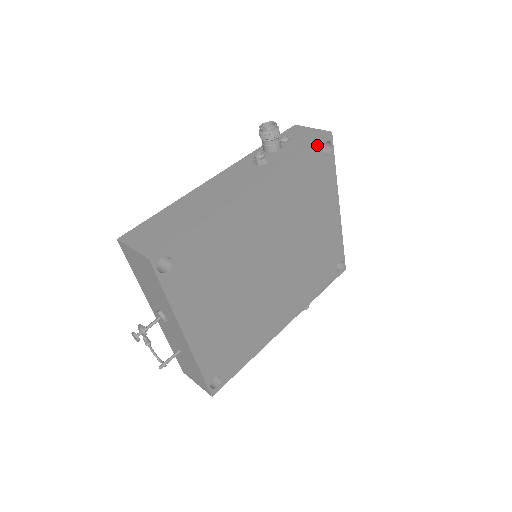
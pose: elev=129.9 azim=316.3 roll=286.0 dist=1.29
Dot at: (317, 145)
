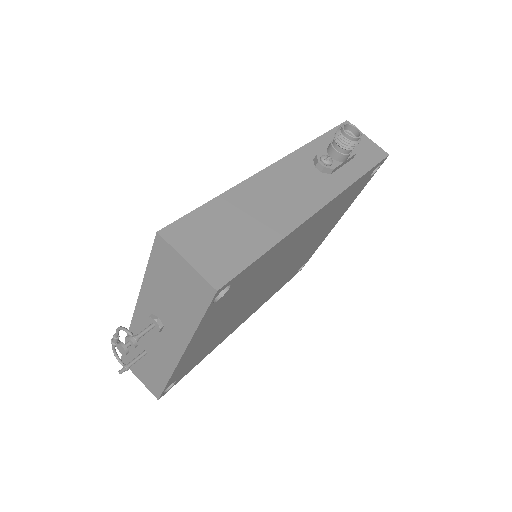
Dot at: (375, 166)
